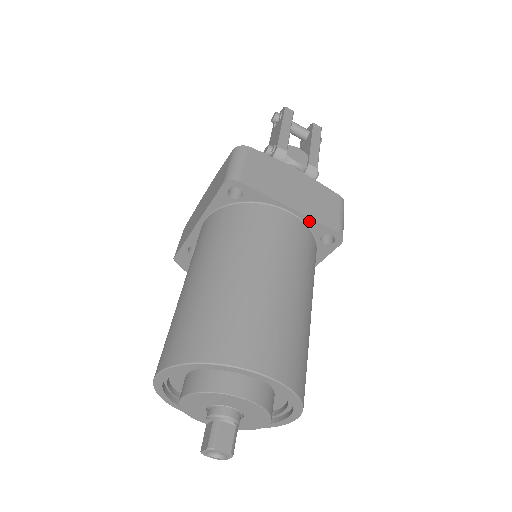
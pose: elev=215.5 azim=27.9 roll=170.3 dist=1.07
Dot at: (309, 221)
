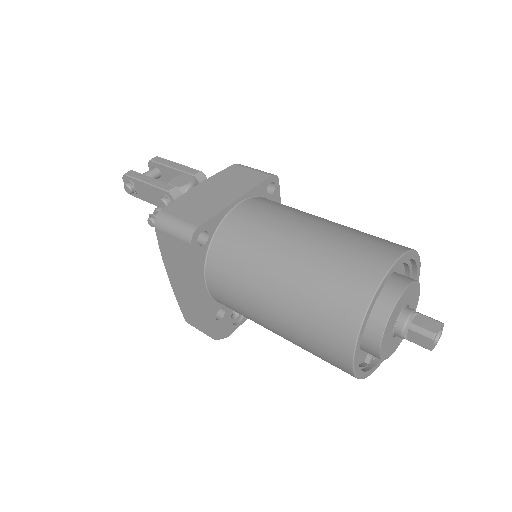
Dot at: (252, 193)
